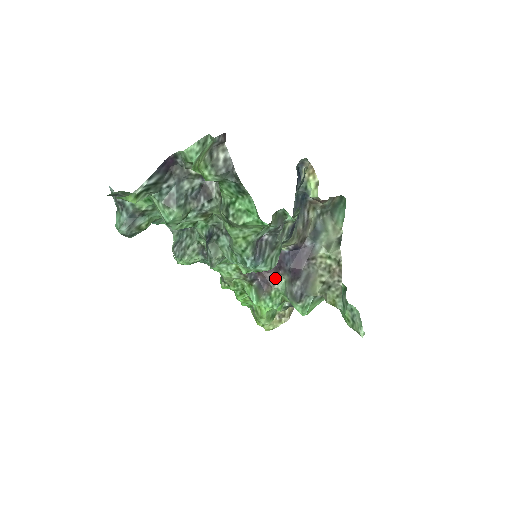
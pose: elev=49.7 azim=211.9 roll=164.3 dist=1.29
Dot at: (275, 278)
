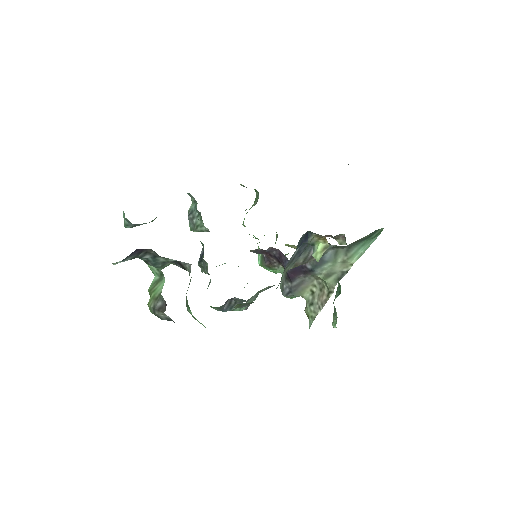
Dot at: (277, 264)
